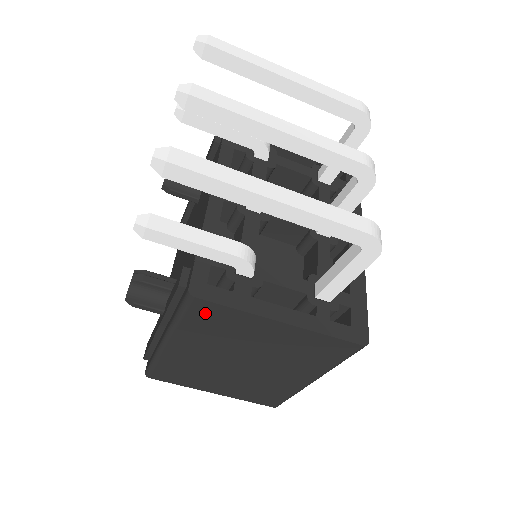
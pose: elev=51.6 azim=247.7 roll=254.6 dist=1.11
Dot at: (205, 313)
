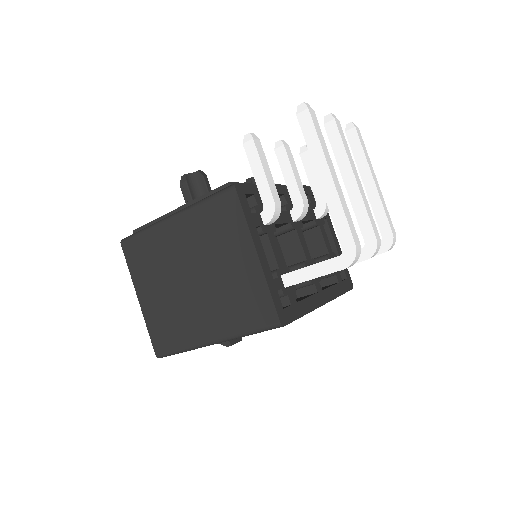
Dot at: (226, 207)
